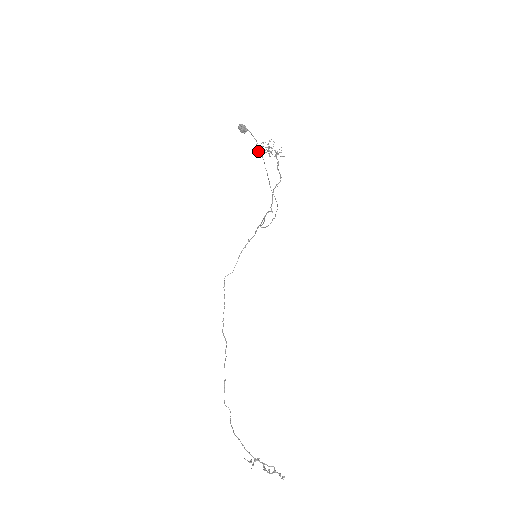
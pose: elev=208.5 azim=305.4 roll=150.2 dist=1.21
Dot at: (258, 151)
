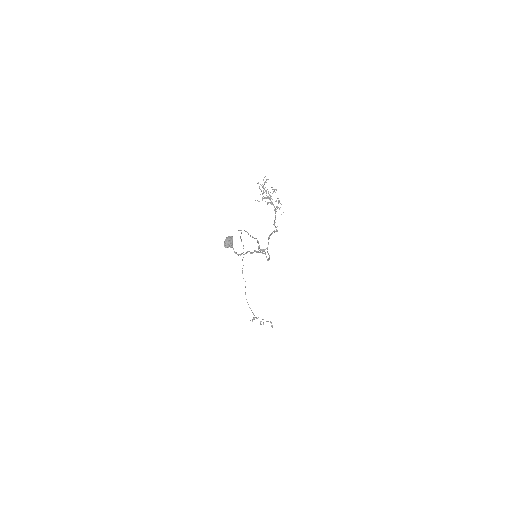
Dot at: occluded
